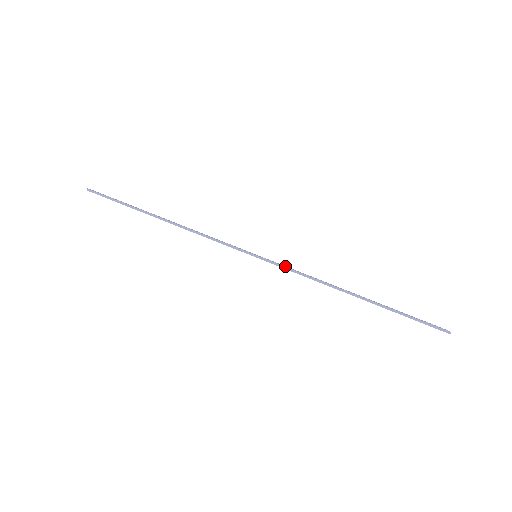
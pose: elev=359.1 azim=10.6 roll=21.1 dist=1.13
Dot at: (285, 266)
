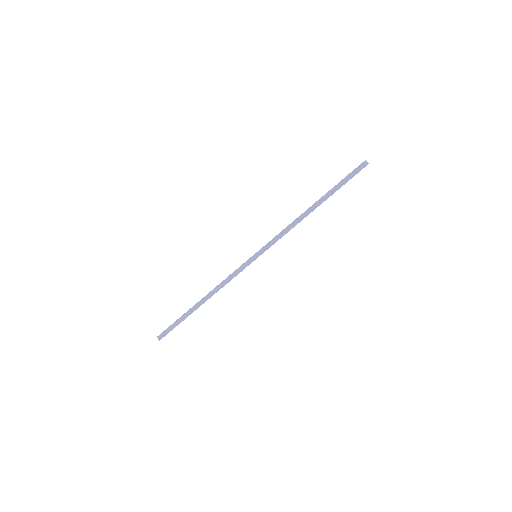
Dot at: (272, 241)
